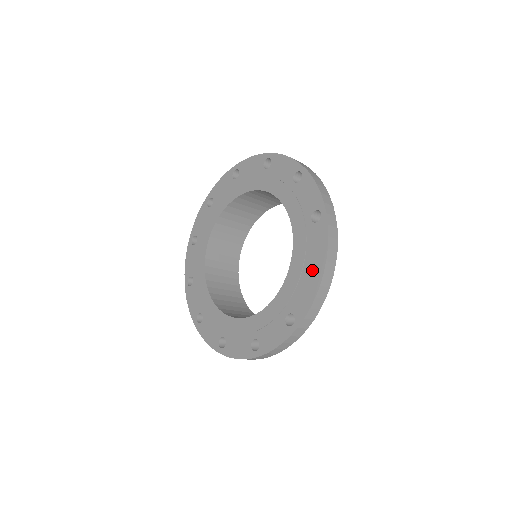
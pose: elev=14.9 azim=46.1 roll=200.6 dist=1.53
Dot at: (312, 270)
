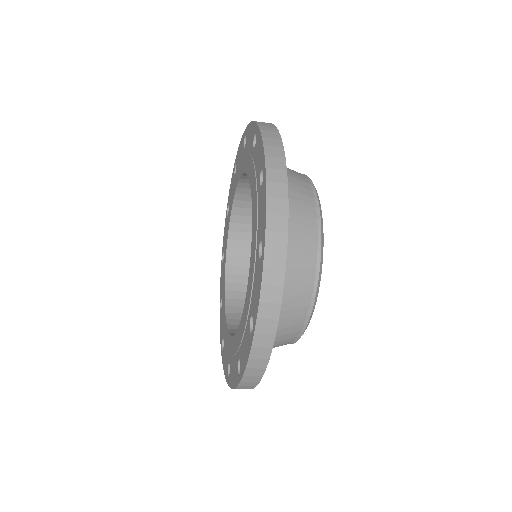
Dot at: occluded
